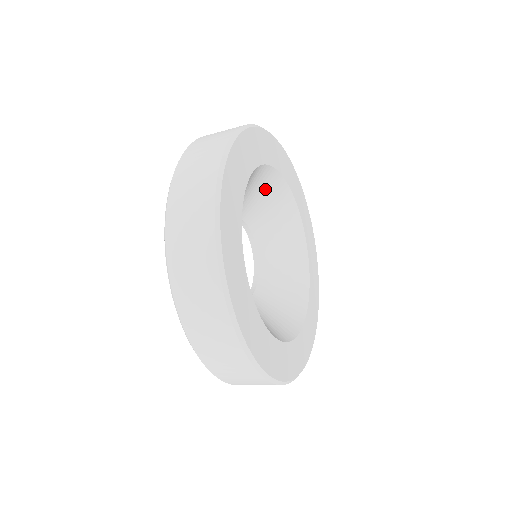
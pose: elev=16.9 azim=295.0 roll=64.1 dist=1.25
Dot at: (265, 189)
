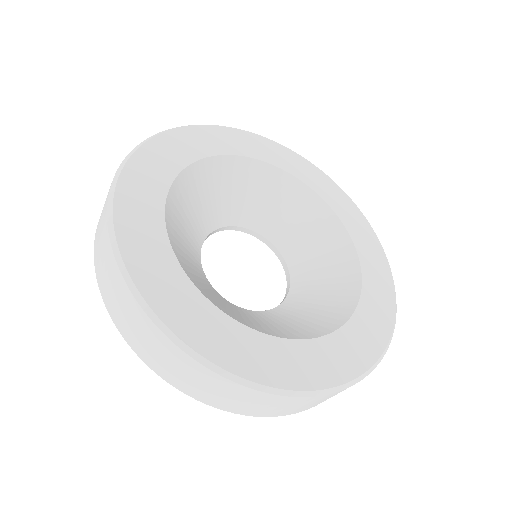
Dot at: (309, 220)
